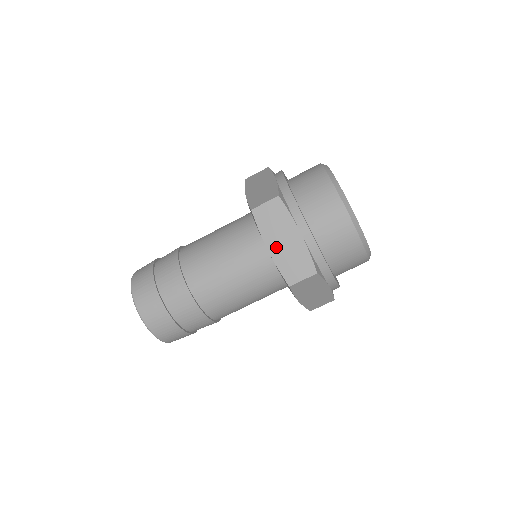
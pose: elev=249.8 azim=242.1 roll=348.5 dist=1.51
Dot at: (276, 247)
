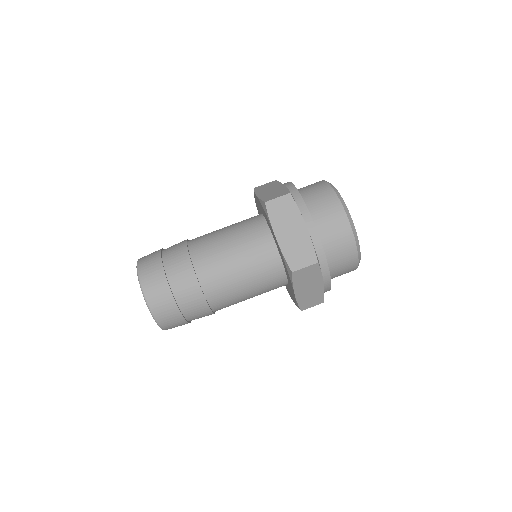
Dot at: (283, 236)
